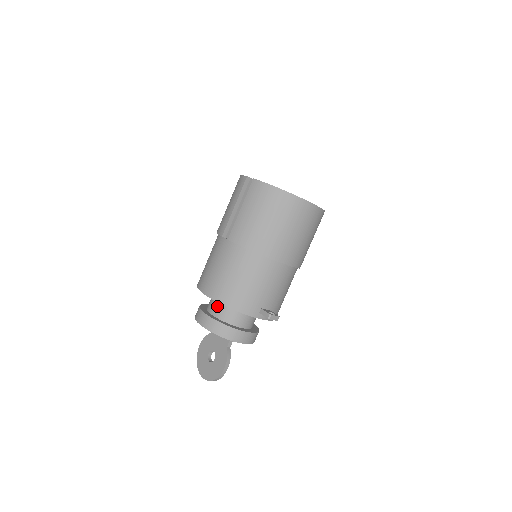
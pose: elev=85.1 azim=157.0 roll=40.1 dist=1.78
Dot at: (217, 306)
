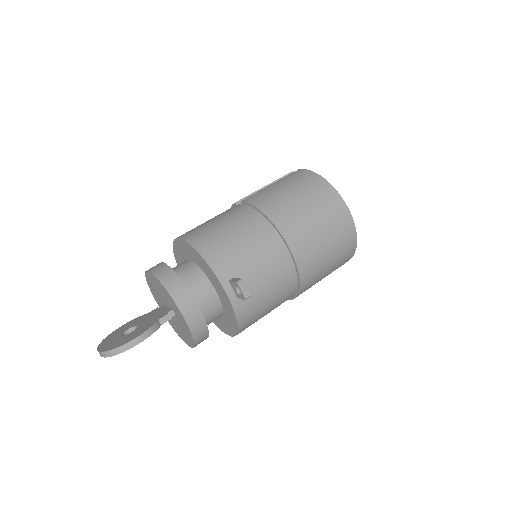
Dot at: (182, 265)
